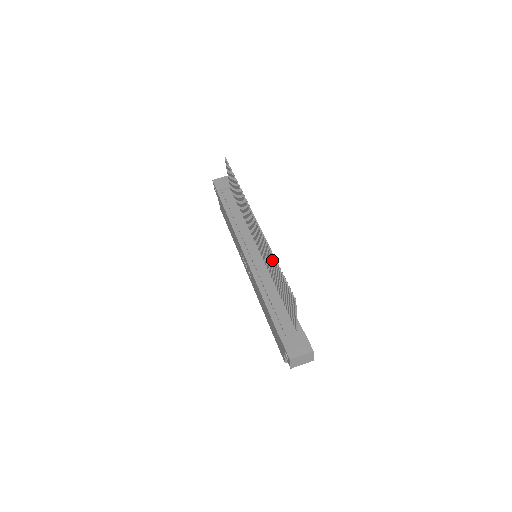
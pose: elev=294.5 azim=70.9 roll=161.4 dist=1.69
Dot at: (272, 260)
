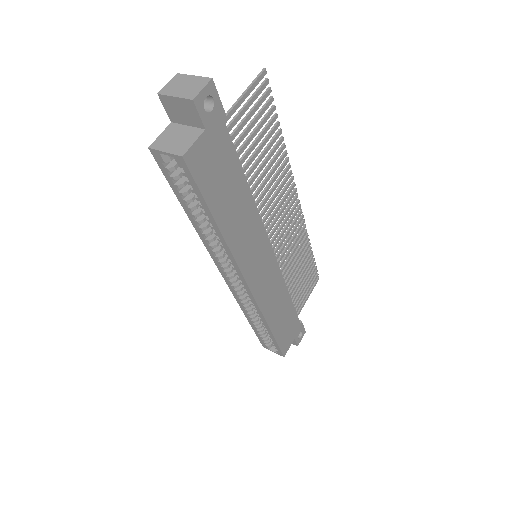
Dot at: (277, 155)
